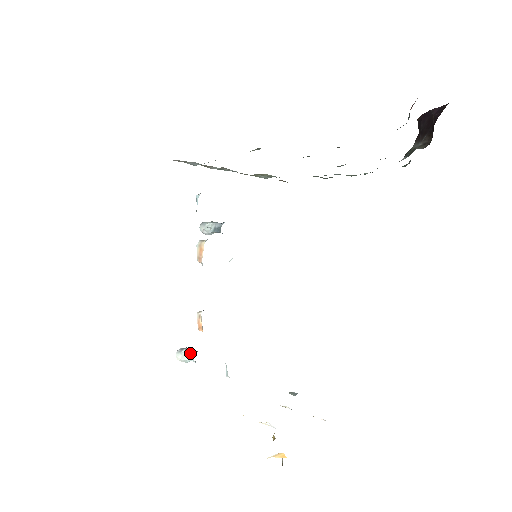
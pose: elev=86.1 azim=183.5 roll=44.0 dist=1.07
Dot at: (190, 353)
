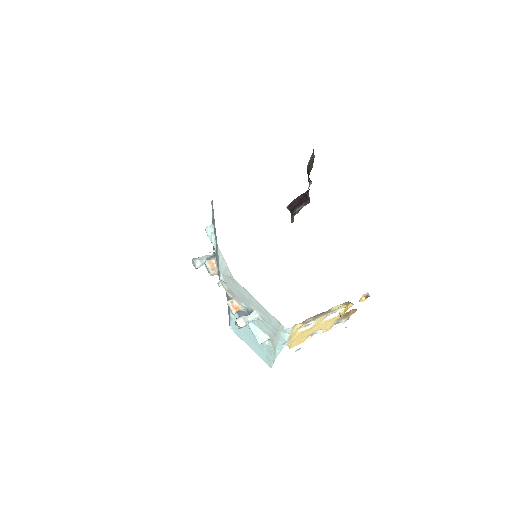
Dot at: (248, 315)
